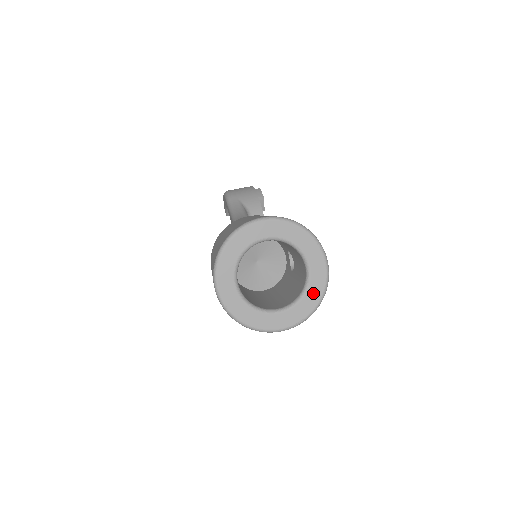
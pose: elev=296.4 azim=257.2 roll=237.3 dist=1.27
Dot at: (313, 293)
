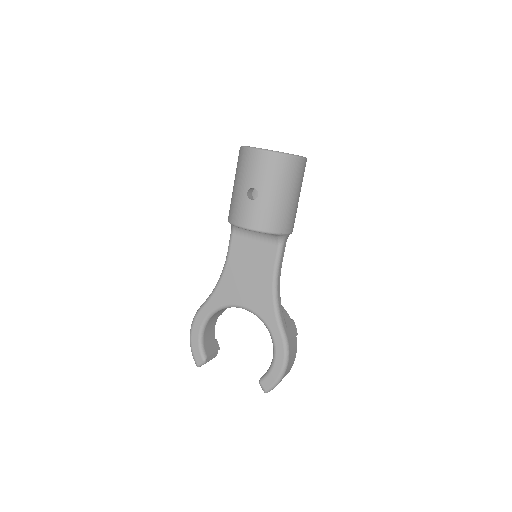
Dot at: occluded
